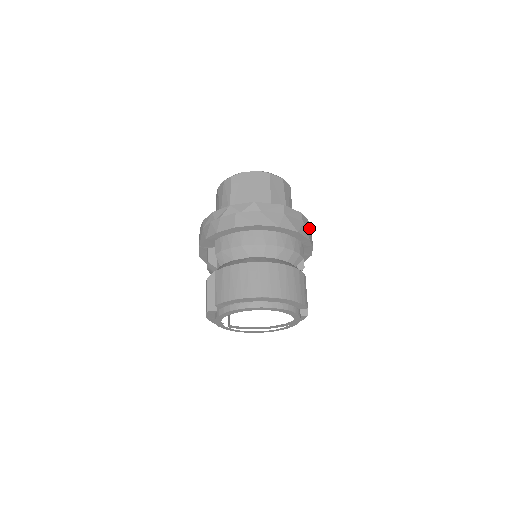
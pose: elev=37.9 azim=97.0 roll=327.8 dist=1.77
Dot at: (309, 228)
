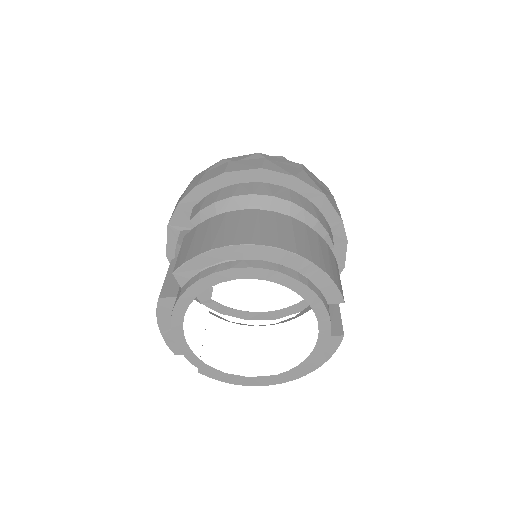
Dot at: occluded
